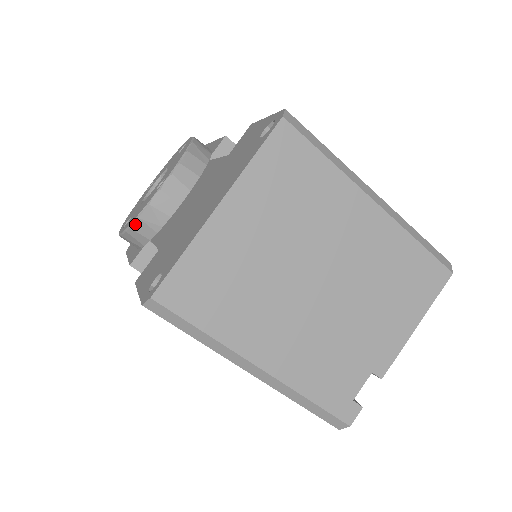
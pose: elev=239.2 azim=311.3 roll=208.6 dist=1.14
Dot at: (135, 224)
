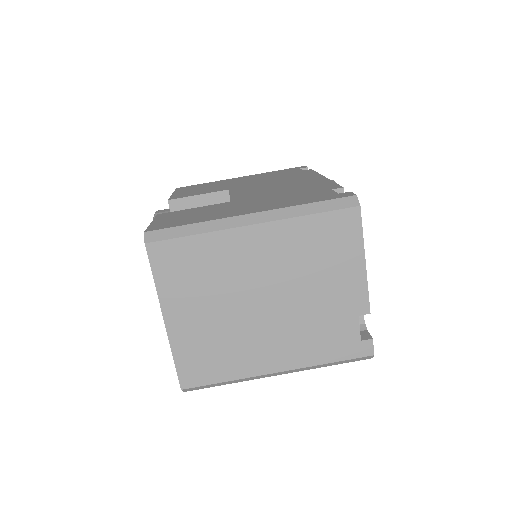
Dot at: occluded
